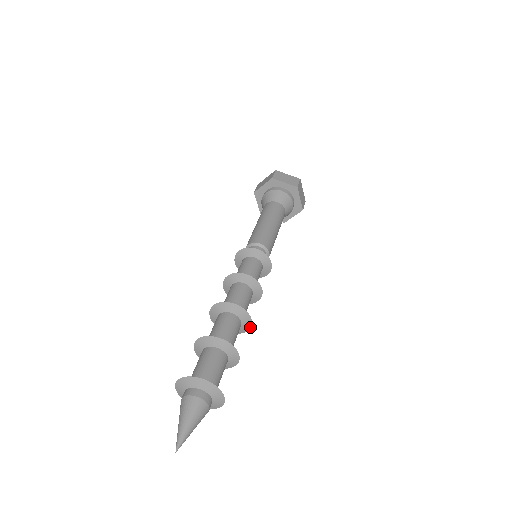
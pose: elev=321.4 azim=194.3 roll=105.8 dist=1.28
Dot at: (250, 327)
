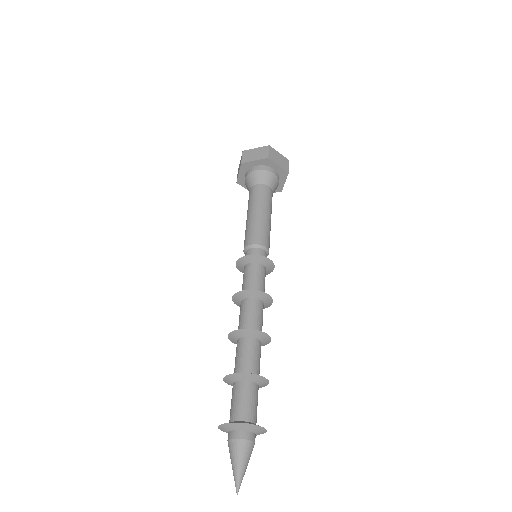
Dot at: (263, 345)
